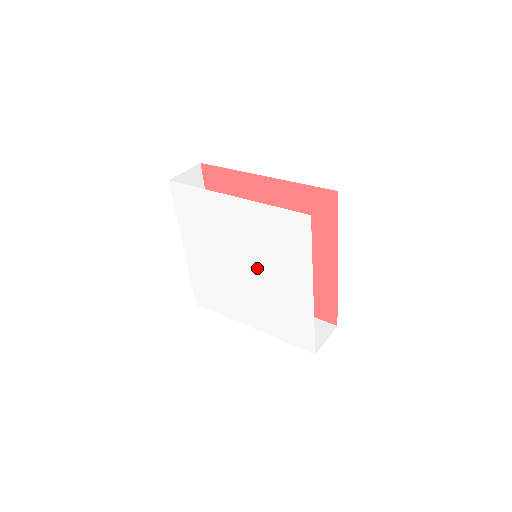
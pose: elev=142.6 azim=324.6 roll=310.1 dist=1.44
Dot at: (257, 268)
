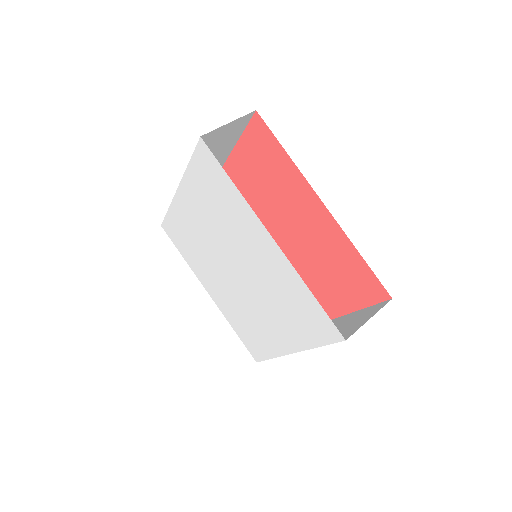
Dot at: (236, 258)
